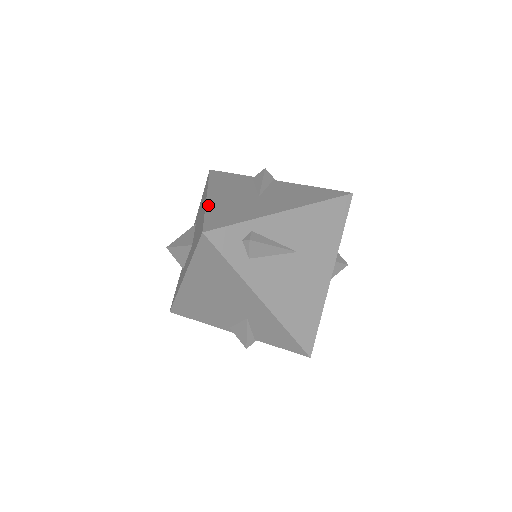
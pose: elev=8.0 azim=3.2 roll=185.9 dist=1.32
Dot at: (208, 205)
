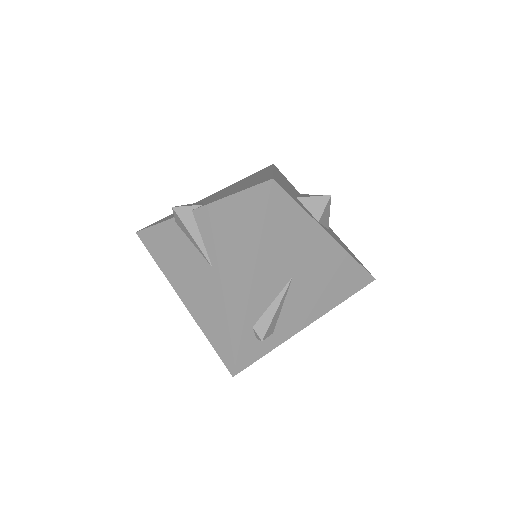
Dot at: (197, 321)
